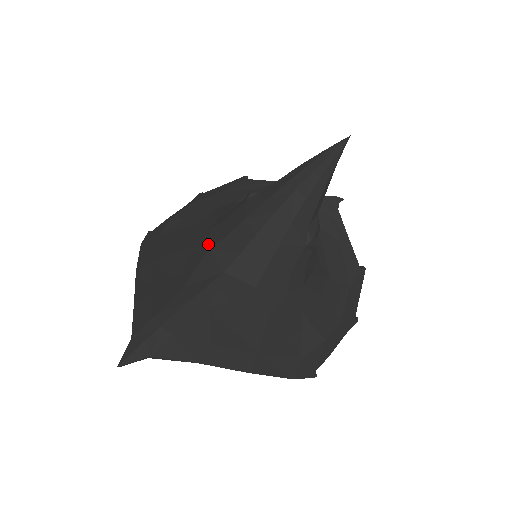
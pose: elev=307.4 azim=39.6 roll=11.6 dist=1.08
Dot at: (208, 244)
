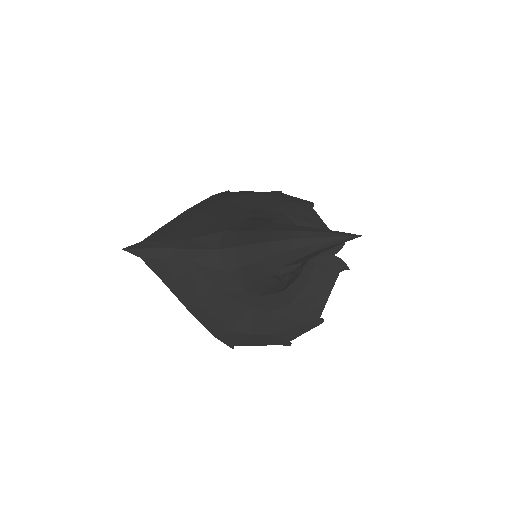
Dot at: (229, 227)
